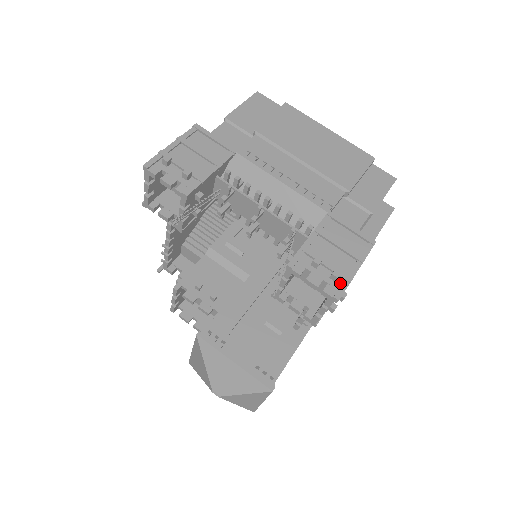
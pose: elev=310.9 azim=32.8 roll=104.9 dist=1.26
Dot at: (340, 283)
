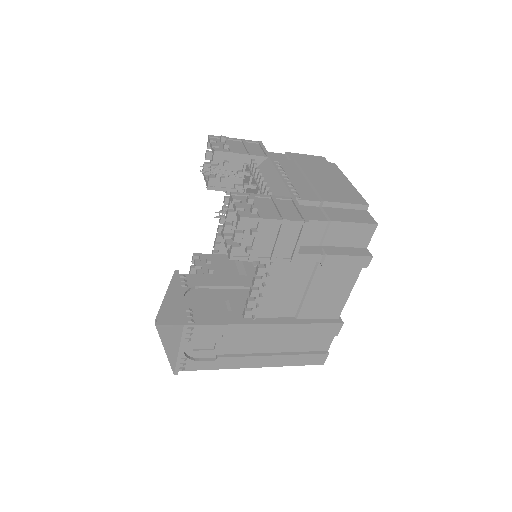
Dot at: (254, 215)
